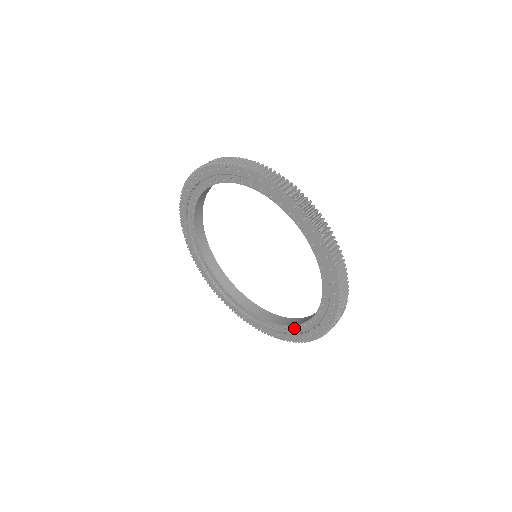
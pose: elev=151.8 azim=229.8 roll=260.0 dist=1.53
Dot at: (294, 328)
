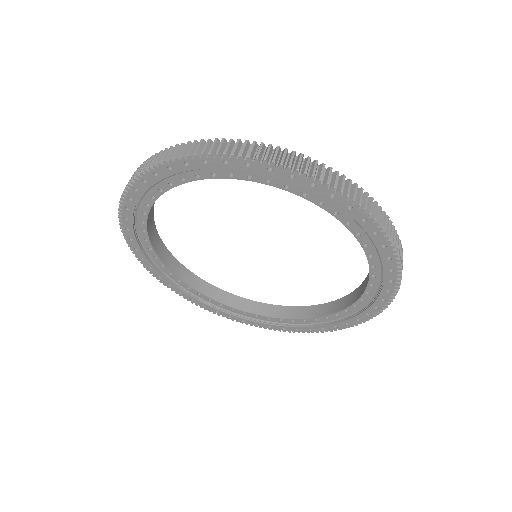
Dot at: (350, 310)
